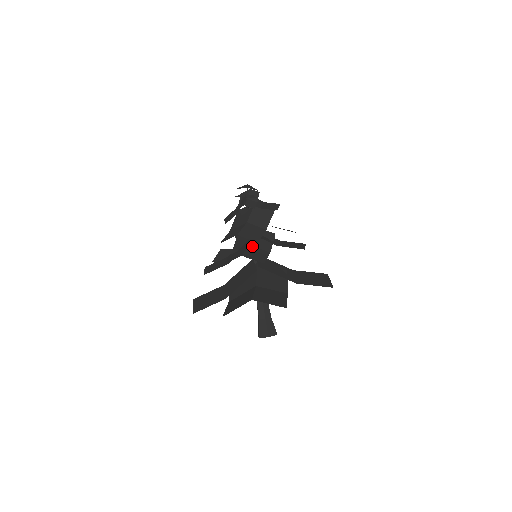
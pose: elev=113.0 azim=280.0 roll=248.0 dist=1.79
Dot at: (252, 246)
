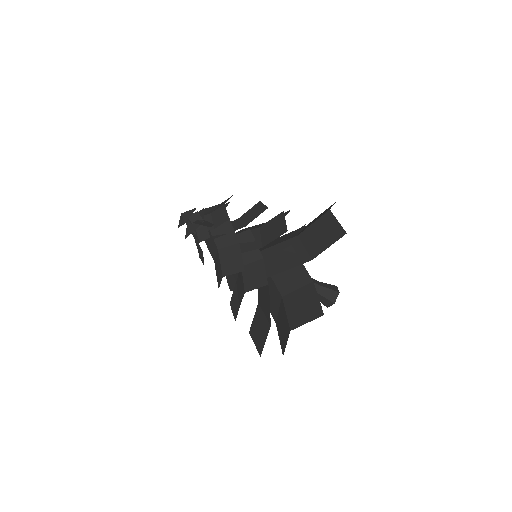
Dot at: (244, 266)
